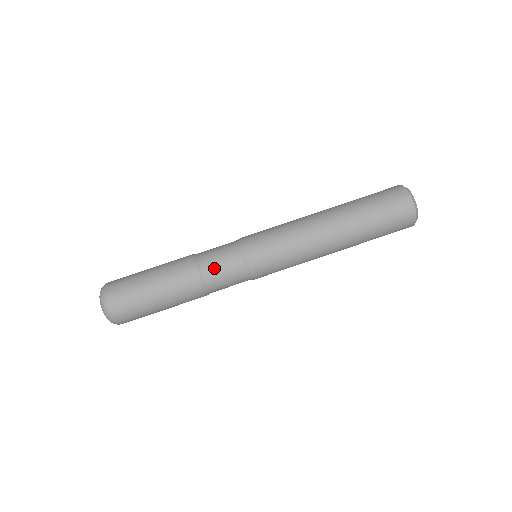
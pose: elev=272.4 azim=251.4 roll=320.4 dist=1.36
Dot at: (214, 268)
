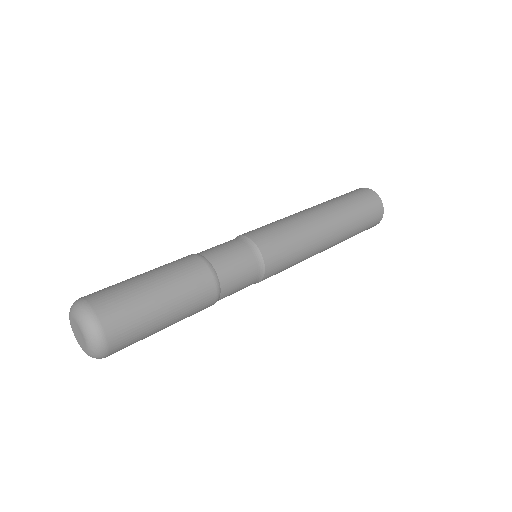
Dot at: occluded
